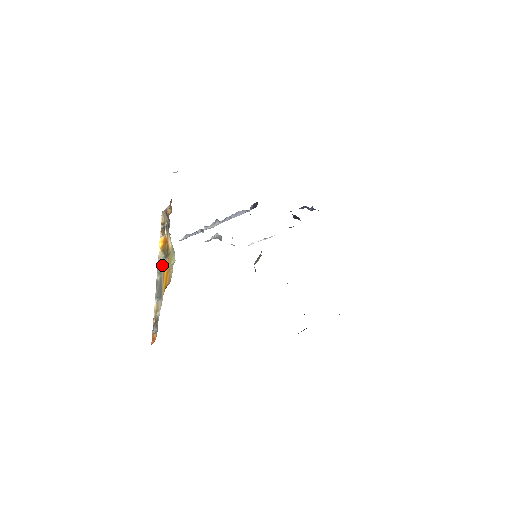
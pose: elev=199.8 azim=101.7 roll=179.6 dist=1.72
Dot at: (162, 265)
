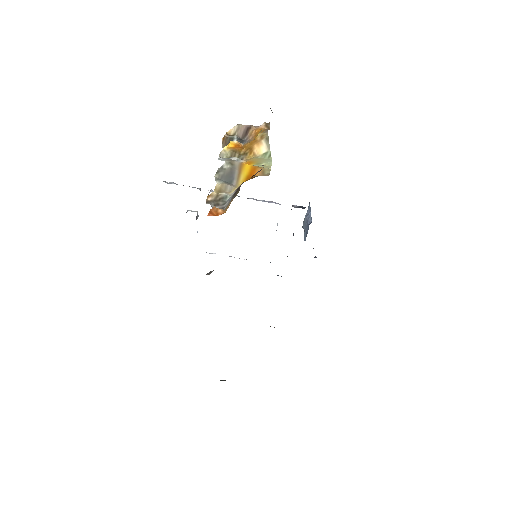
Dot at: (233, 160)
